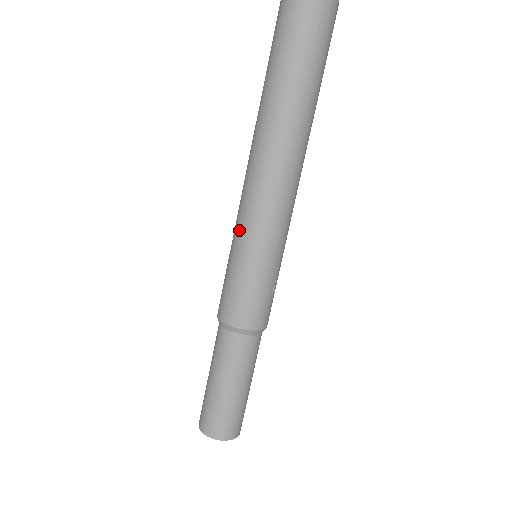
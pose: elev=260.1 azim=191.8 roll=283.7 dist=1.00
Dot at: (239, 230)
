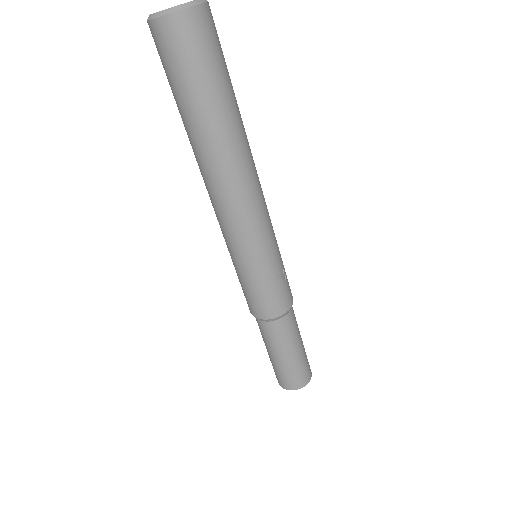
Dot at: (228, 248)
